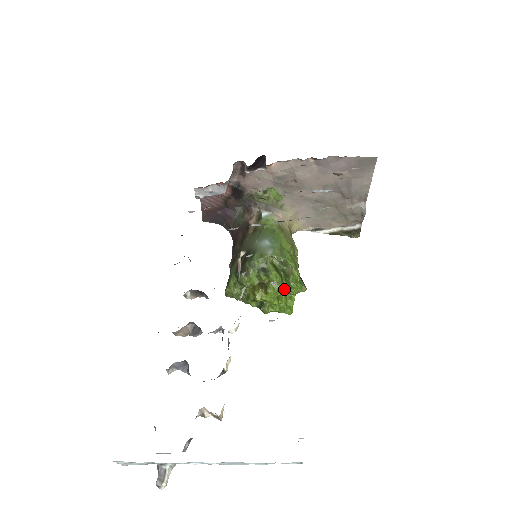
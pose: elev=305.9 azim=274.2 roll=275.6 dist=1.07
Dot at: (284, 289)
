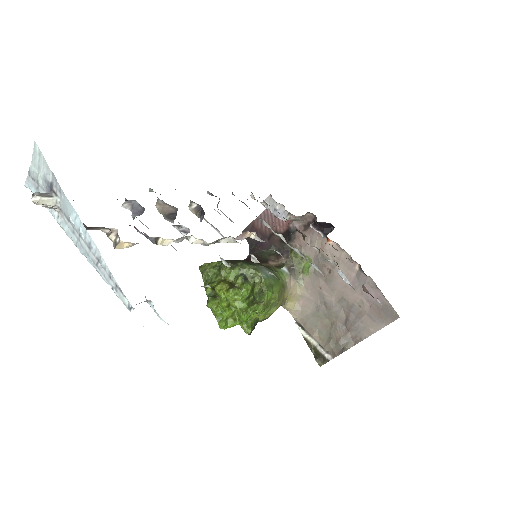
Dot at: (241, 305)
